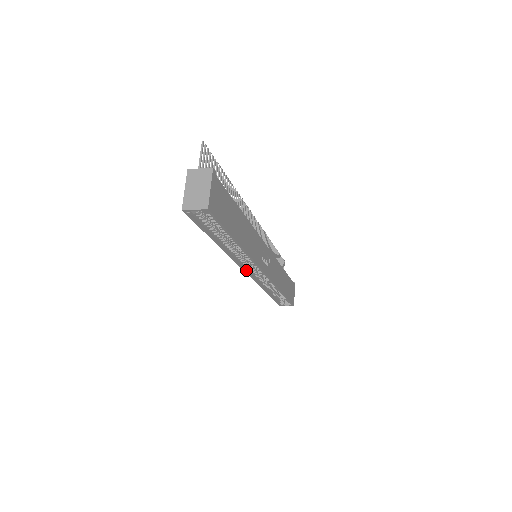
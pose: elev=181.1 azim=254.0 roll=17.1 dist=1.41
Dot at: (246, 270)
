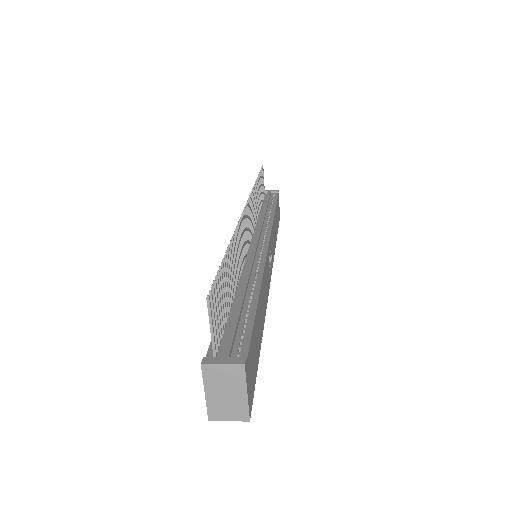
Dot at: occluded
